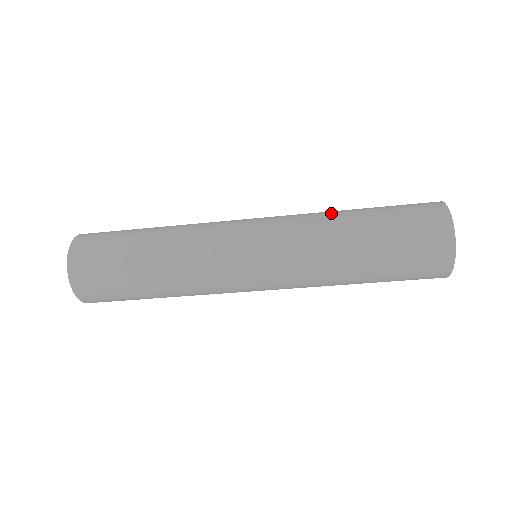
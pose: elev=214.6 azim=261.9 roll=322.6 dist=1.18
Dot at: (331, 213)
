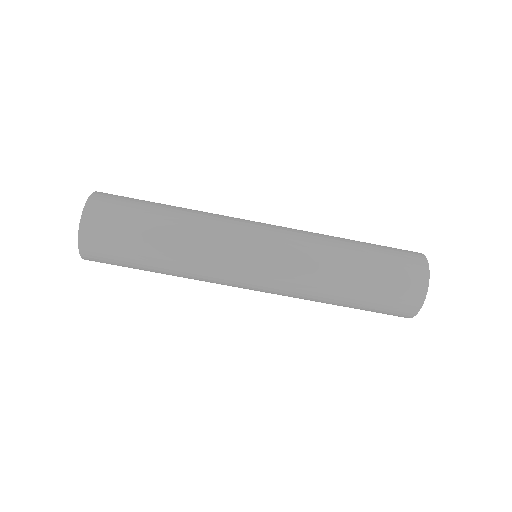
Dot at: occluded
